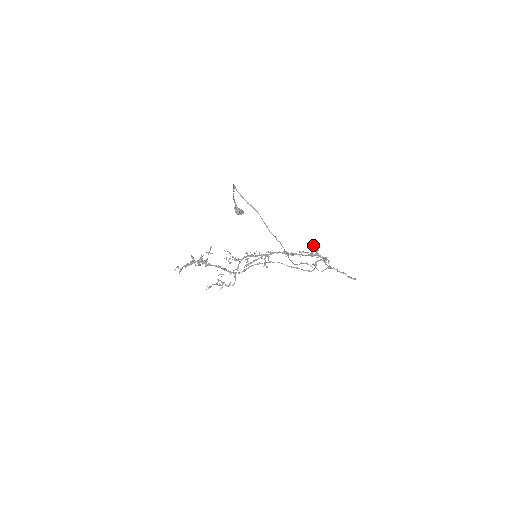
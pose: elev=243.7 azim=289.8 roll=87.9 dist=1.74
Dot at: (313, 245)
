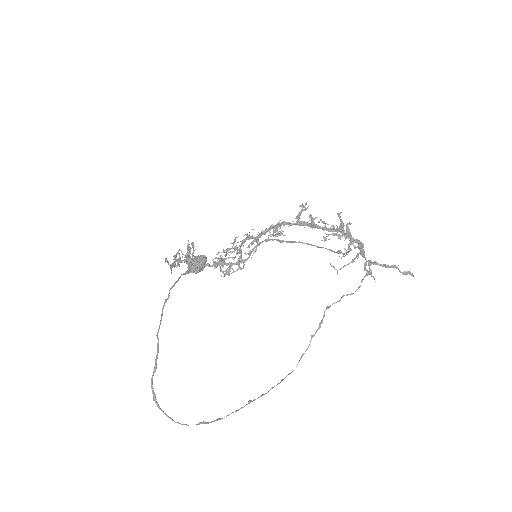
Dot at: (341, 212)
